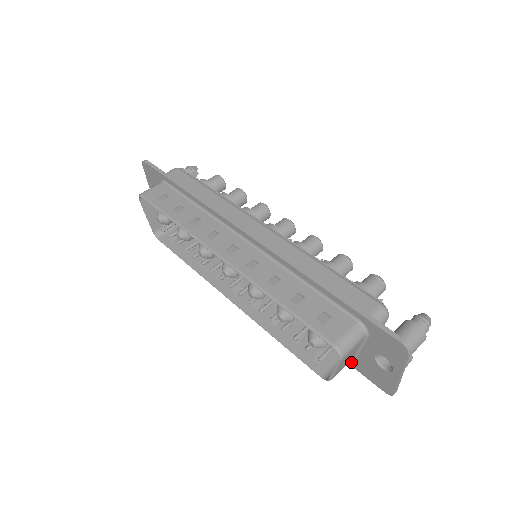
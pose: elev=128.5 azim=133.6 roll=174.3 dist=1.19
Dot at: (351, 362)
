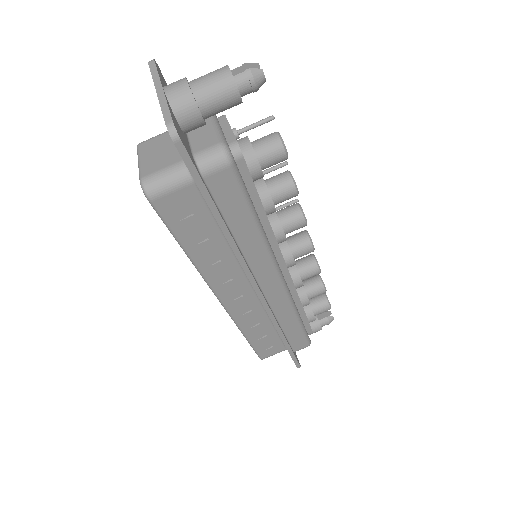
Dot at: occluded
